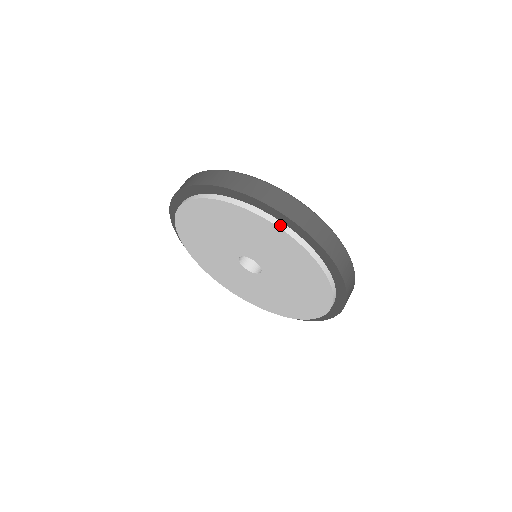
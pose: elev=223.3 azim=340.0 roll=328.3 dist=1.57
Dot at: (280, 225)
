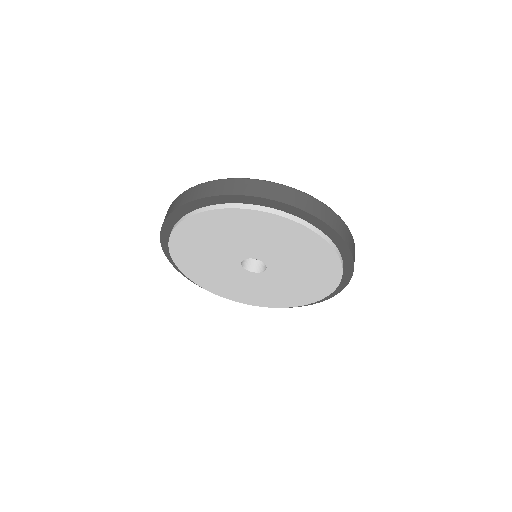
Dot at: (341, 258)
